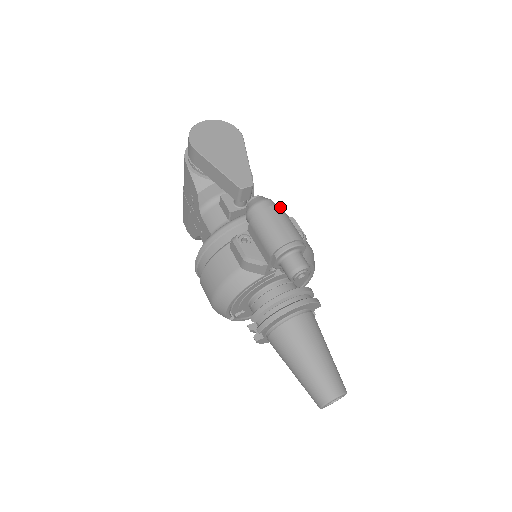
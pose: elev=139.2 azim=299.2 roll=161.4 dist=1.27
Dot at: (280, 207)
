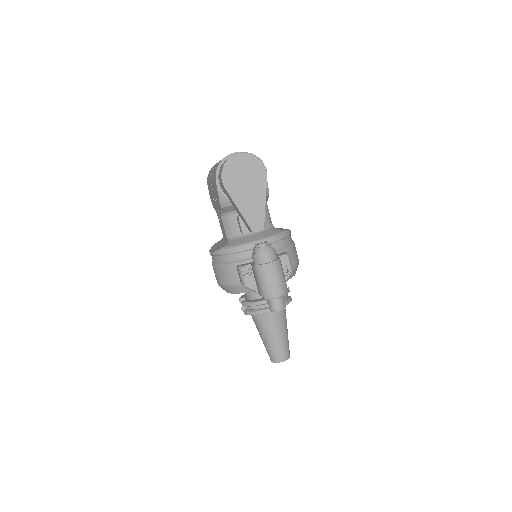
Dot at: (277, 262)
